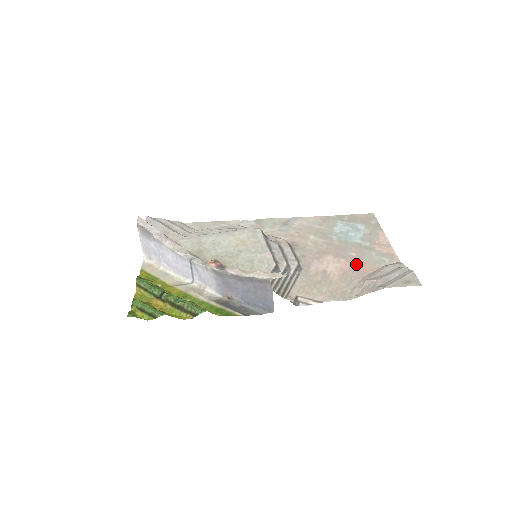
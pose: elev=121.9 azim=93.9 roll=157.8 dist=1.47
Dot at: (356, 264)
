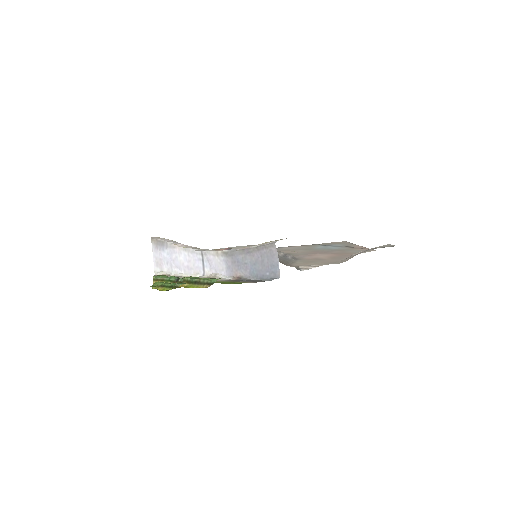
Dot at: (341, 254)
